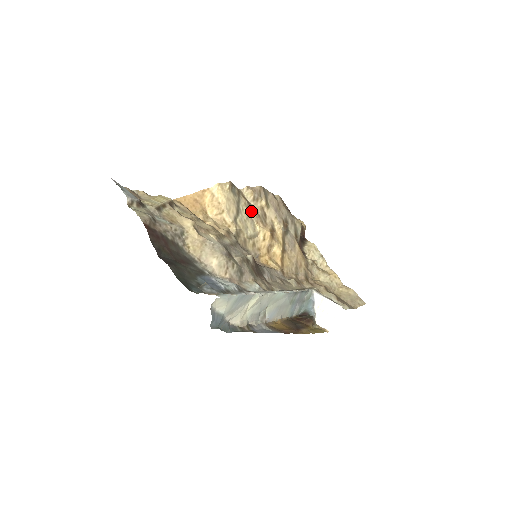
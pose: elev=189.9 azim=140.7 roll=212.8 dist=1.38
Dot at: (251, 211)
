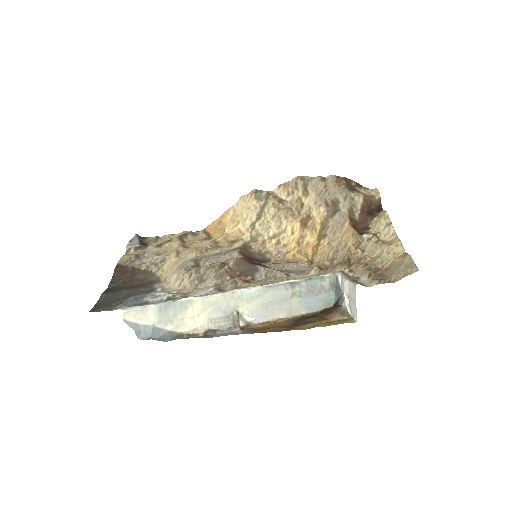
Dot at: (281, 208)
